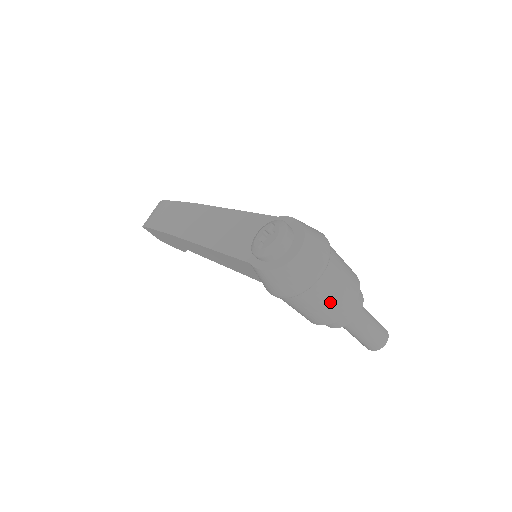
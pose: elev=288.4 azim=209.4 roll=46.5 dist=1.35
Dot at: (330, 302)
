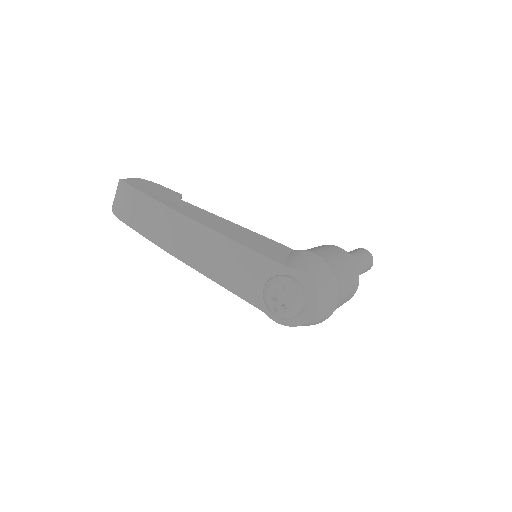
Dot at: occluded
